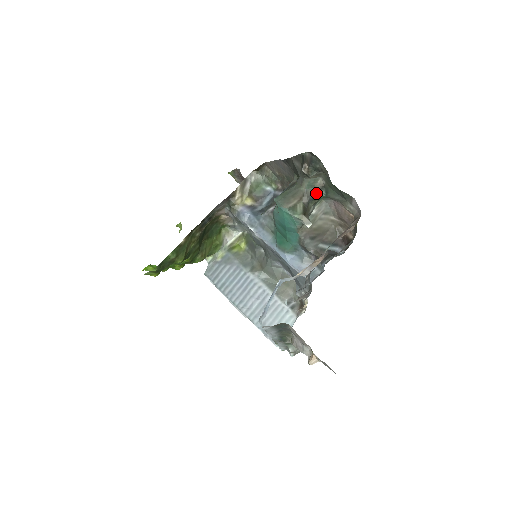
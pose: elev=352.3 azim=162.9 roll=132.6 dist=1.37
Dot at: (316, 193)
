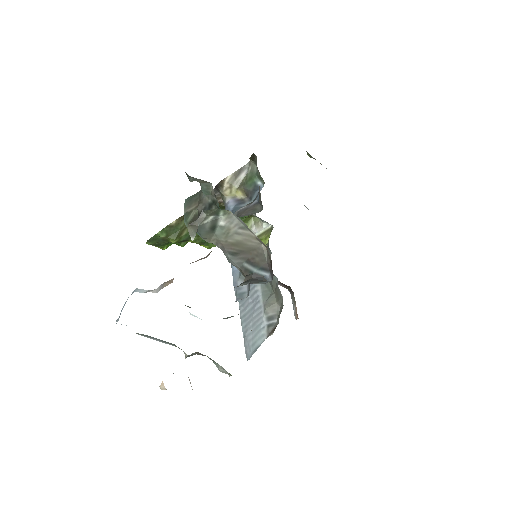
Dot at: (213, 201)
